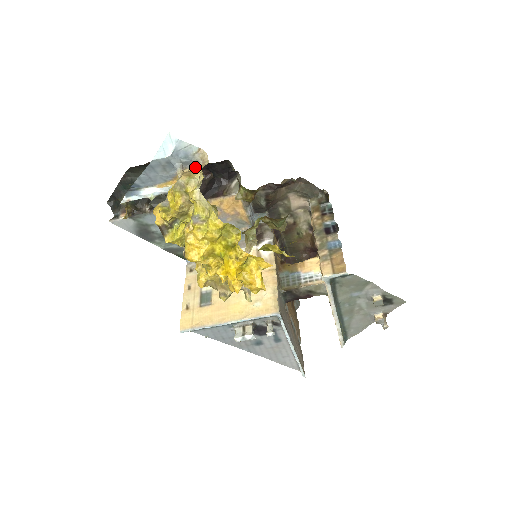
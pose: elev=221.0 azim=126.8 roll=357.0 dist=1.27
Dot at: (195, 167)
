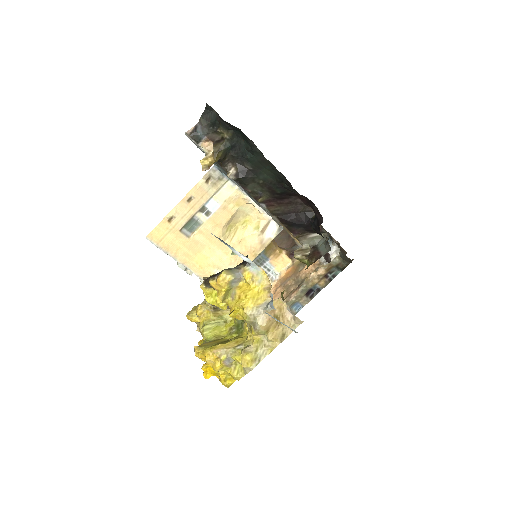
Dot at: (286, 305)
